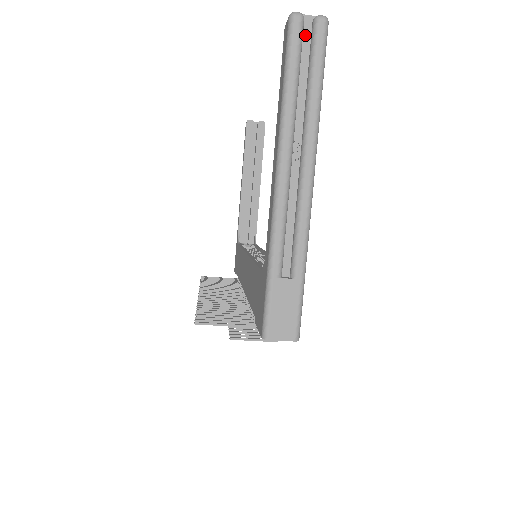
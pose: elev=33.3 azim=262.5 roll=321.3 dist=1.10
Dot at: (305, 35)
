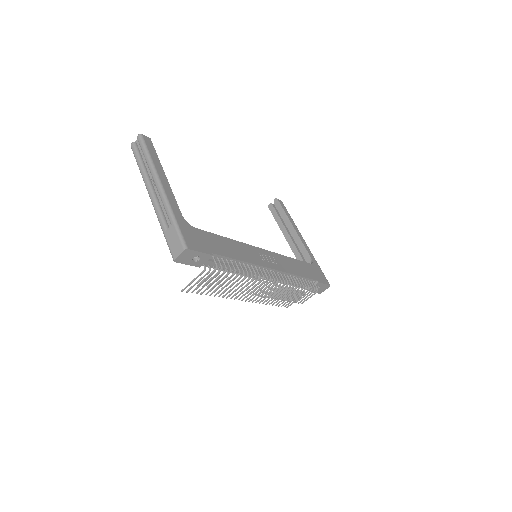
Dot at: (139, 146)
